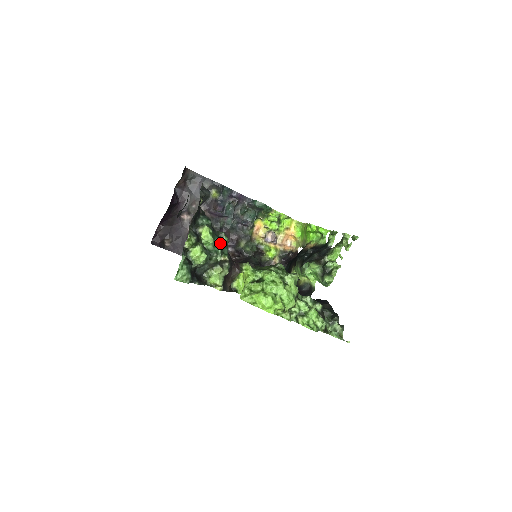
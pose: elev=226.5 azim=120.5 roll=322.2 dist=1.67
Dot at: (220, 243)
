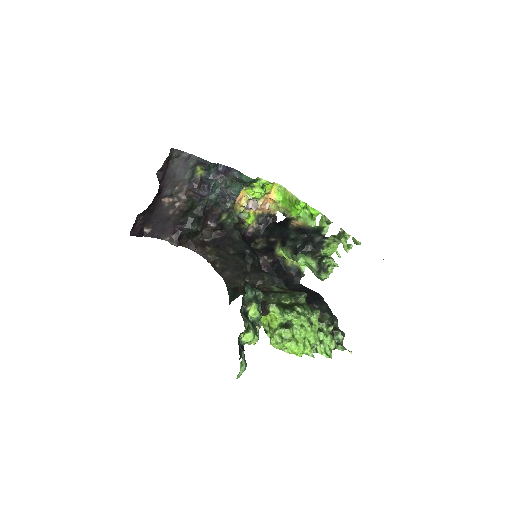
Dot at: occluded
